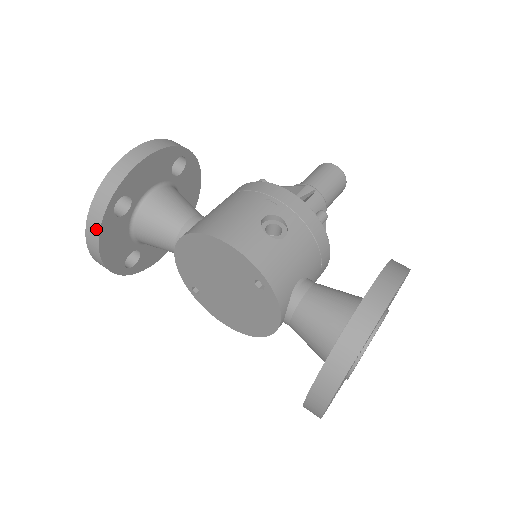
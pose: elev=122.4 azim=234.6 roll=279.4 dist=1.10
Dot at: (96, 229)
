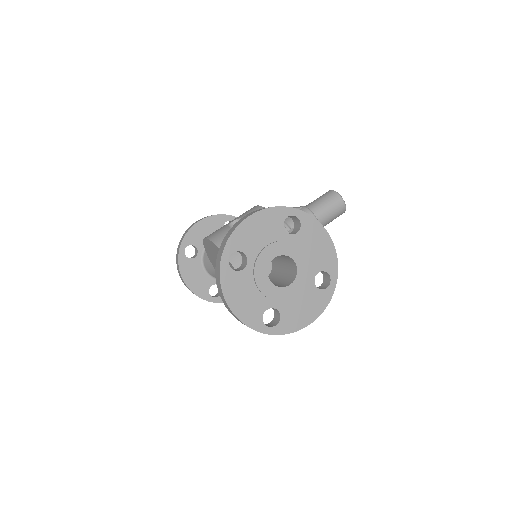
Dot at: (178, 267)
